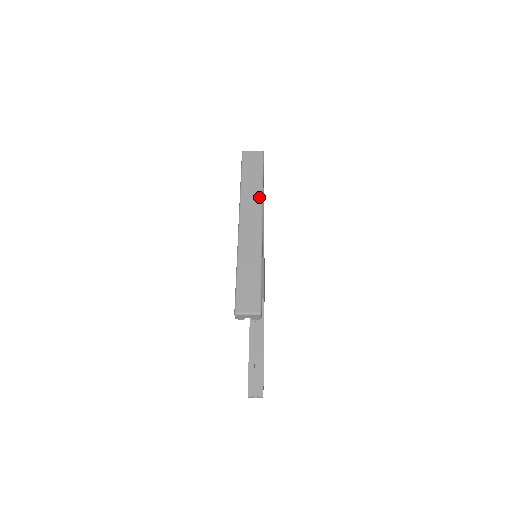
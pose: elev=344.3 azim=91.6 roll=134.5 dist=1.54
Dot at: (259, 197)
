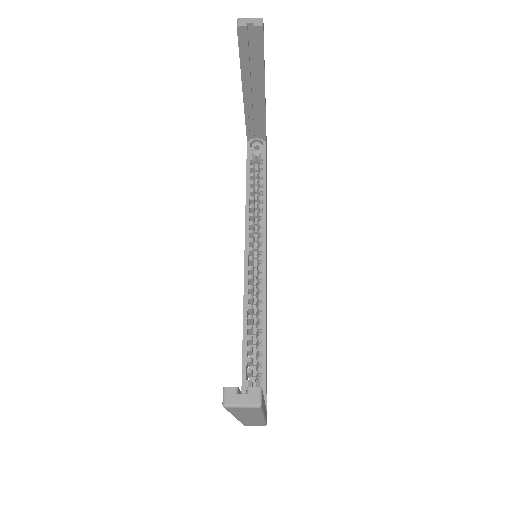
Dot at: occluded
